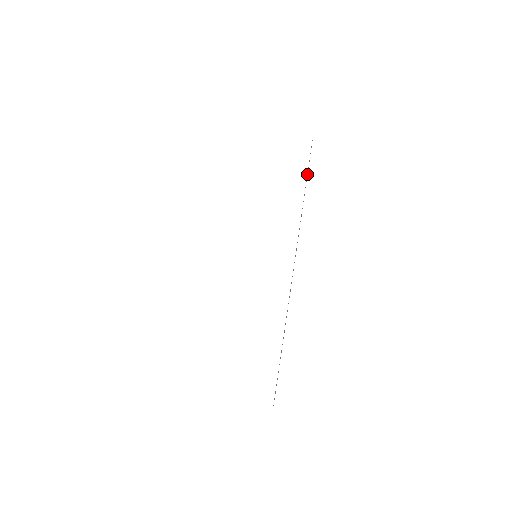
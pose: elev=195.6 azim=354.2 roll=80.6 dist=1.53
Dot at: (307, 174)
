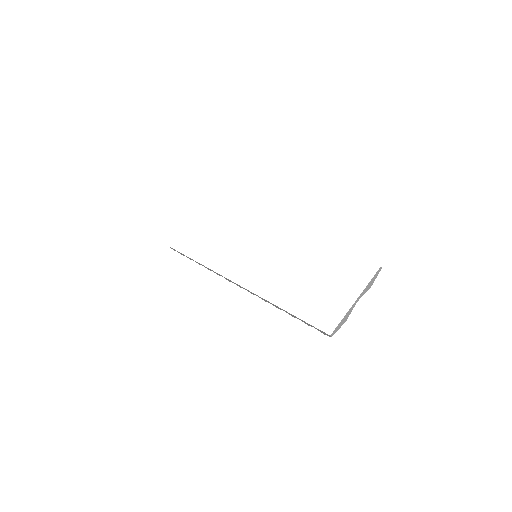
Dot at: occluded
